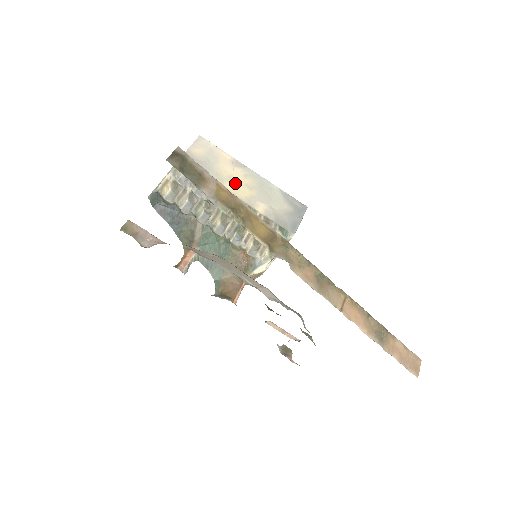
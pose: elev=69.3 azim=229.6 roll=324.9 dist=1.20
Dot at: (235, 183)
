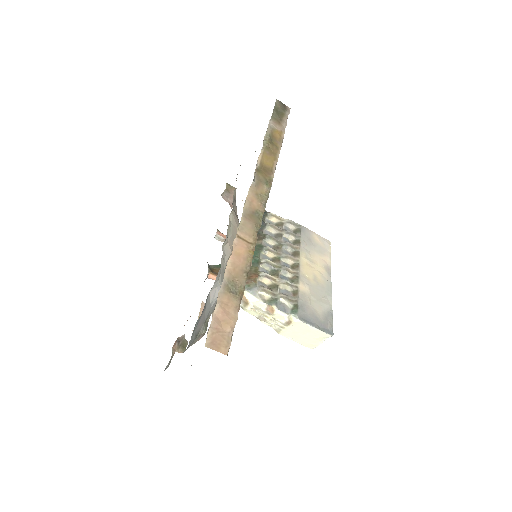
Dot at: (311, 266)
